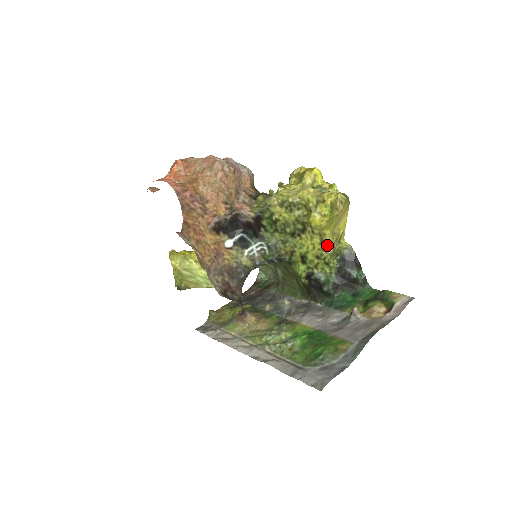
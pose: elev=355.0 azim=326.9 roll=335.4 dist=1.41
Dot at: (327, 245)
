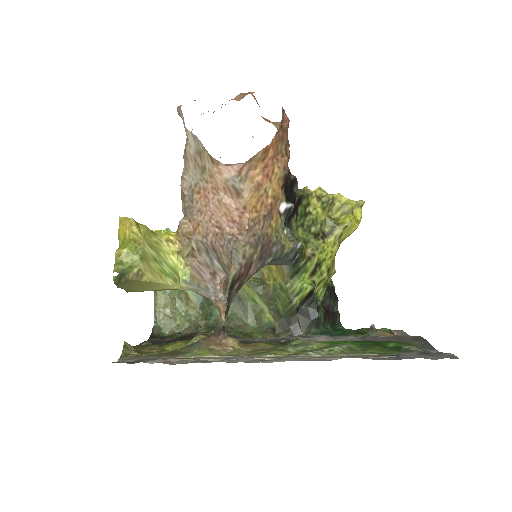
Dot at: (334, 262)
